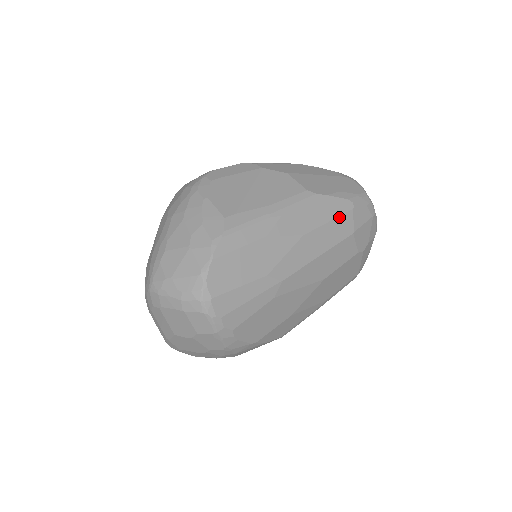
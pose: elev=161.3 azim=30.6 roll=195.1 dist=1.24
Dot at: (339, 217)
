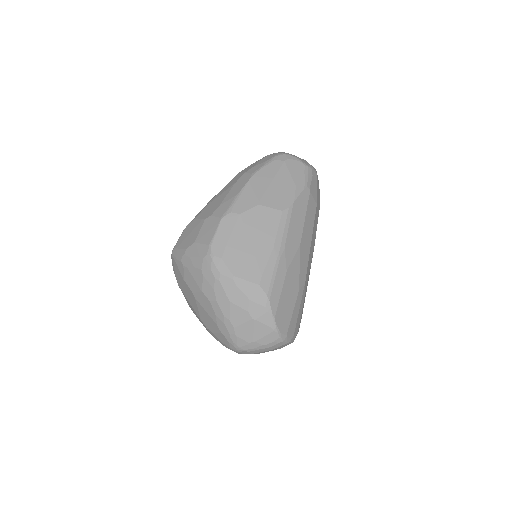
Dot at: (307, 207)
